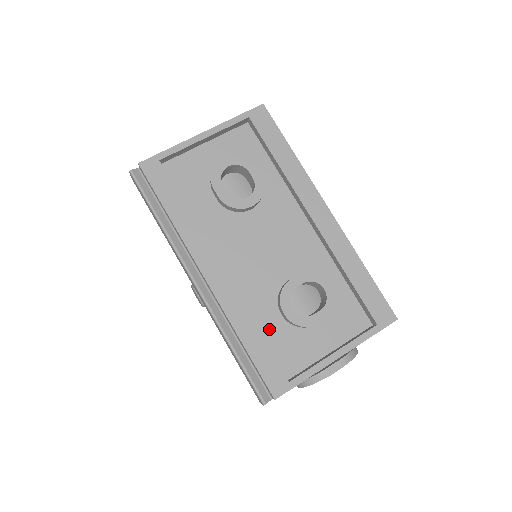
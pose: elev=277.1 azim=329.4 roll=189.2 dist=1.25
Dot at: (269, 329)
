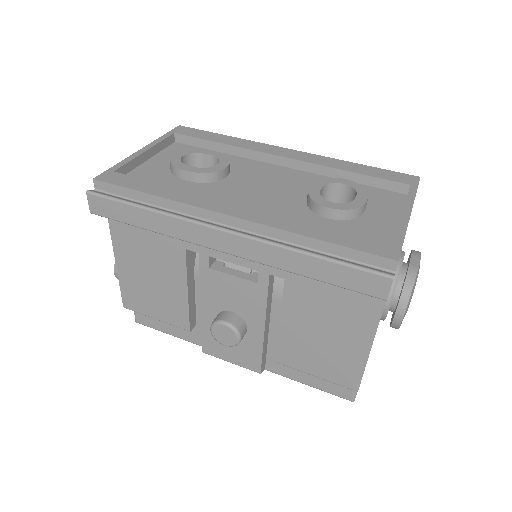
Dot at: occluded
